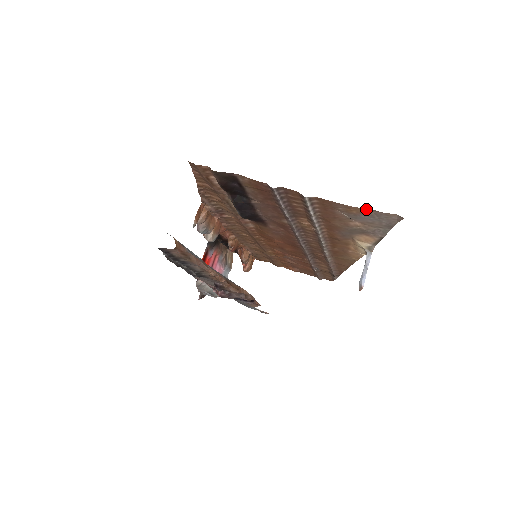
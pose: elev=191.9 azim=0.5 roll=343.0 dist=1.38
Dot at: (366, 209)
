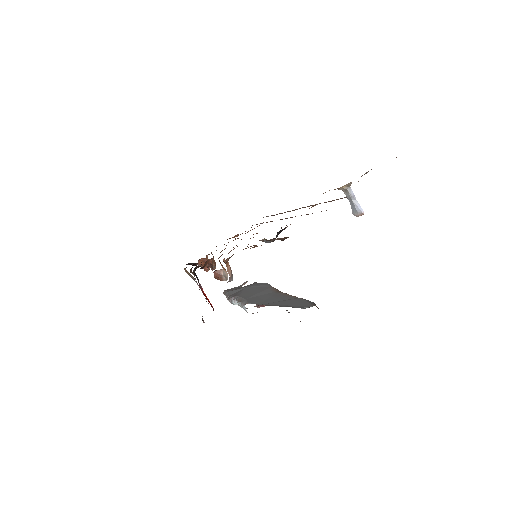
Dot at: occluded
